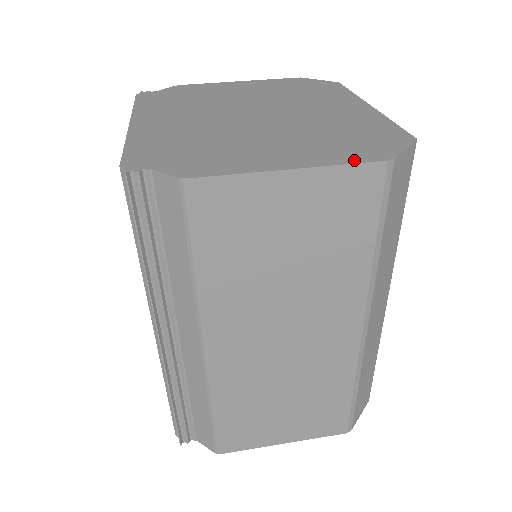
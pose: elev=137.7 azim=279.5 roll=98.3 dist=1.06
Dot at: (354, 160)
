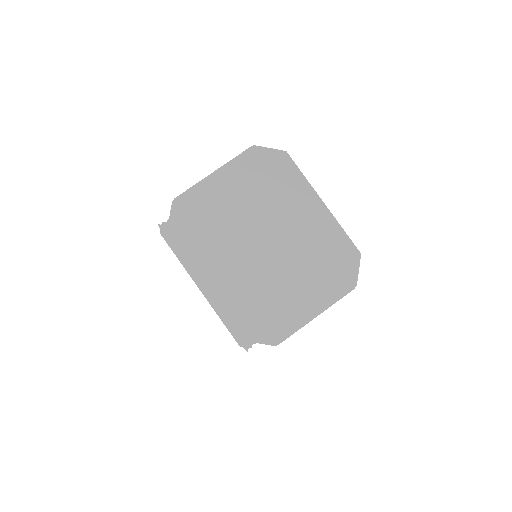
Dot at: (340, 295)
